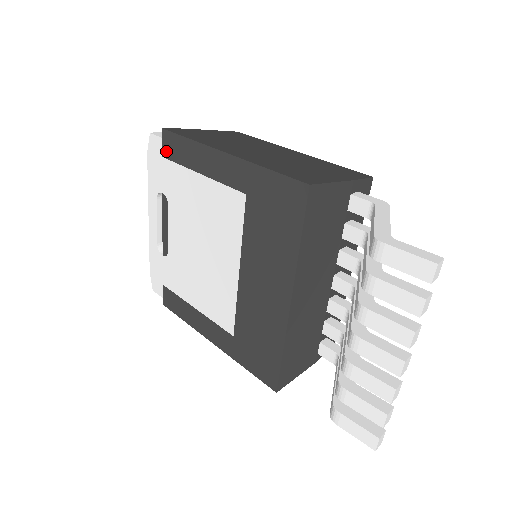
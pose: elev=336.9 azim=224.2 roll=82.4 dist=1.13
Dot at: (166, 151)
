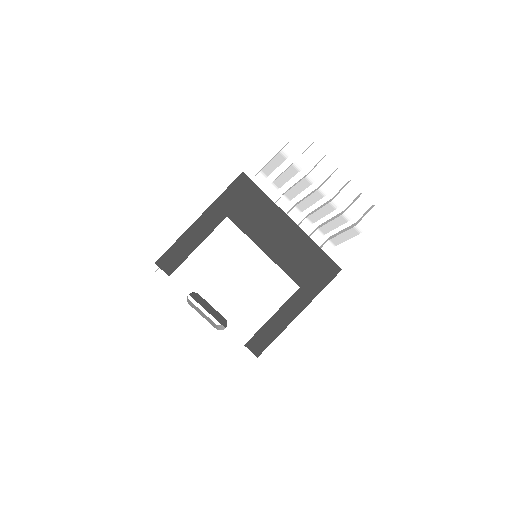
Dot at: (169, 269)
